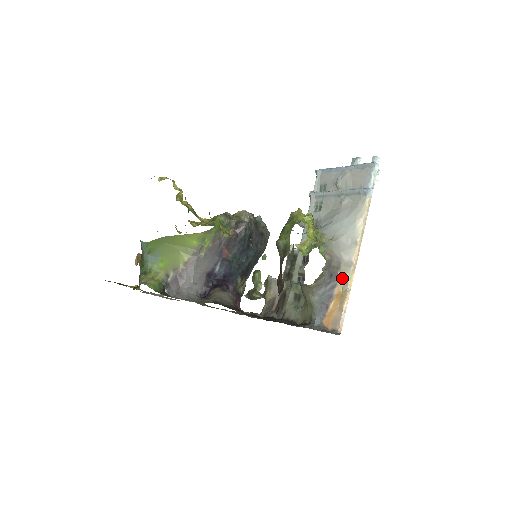
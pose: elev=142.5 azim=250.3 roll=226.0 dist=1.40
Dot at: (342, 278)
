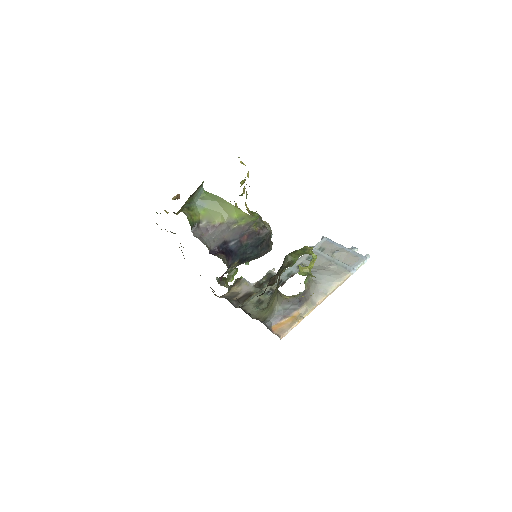
Dot at: (304, 308)
